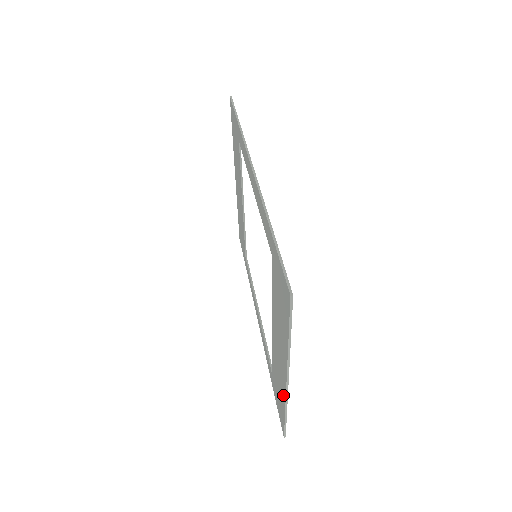
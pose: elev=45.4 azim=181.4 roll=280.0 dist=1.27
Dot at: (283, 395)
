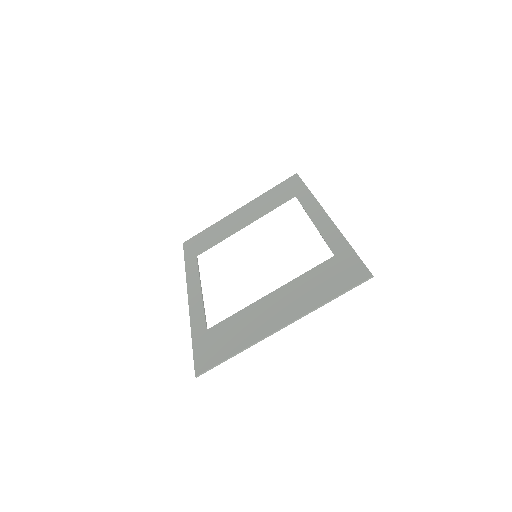
Dot at: (249, 340)
